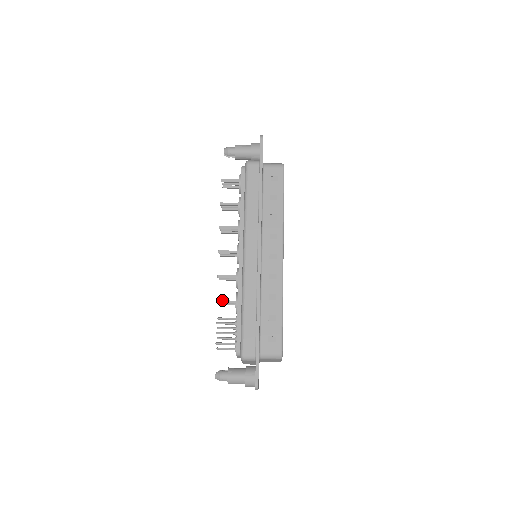
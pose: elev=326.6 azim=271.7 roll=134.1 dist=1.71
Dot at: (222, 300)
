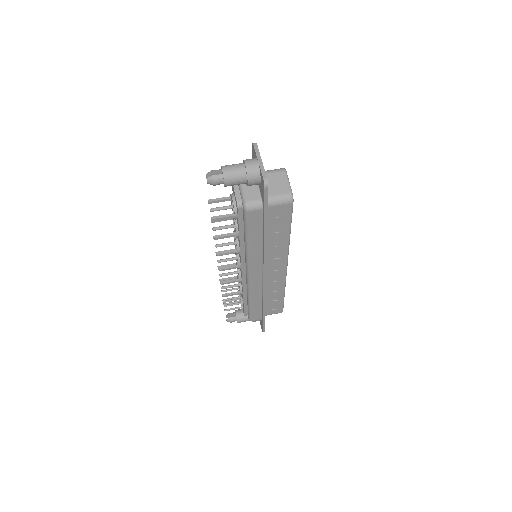
Dot at: (228, 295)
